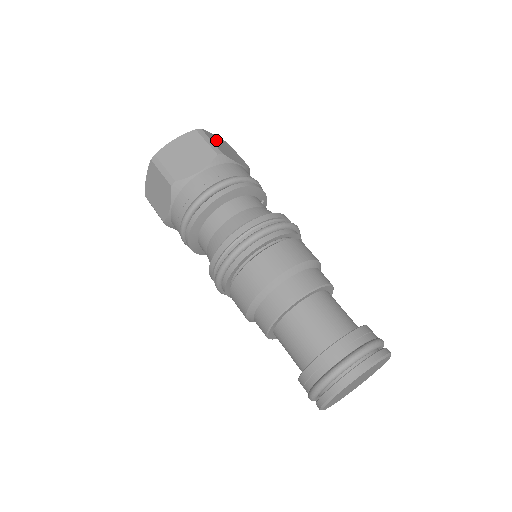
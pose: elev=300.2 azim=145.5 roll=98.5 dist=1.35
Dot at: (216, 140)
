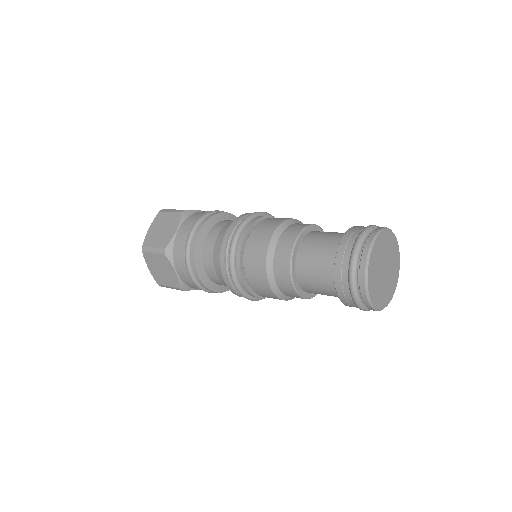
Dot at: occluded
